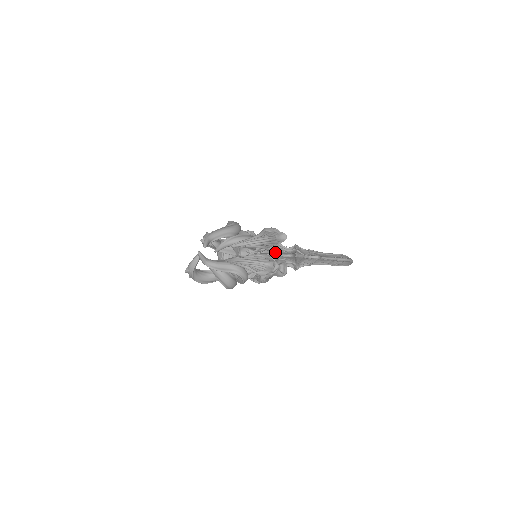
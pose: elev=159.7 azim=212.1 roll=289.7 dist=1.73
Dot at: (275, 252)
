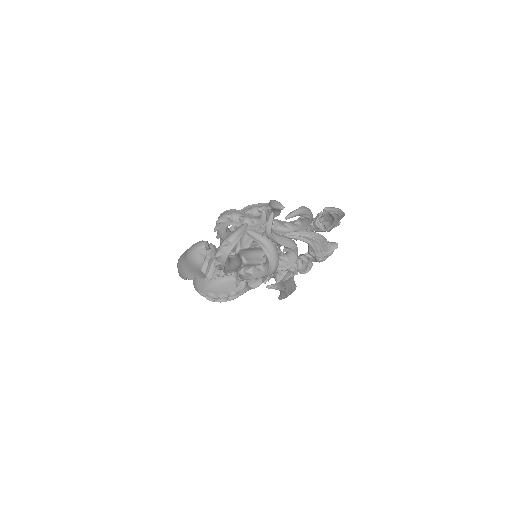
Dot at: occluded
